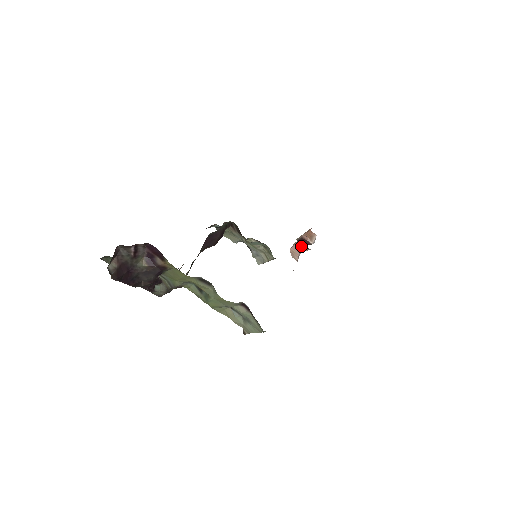
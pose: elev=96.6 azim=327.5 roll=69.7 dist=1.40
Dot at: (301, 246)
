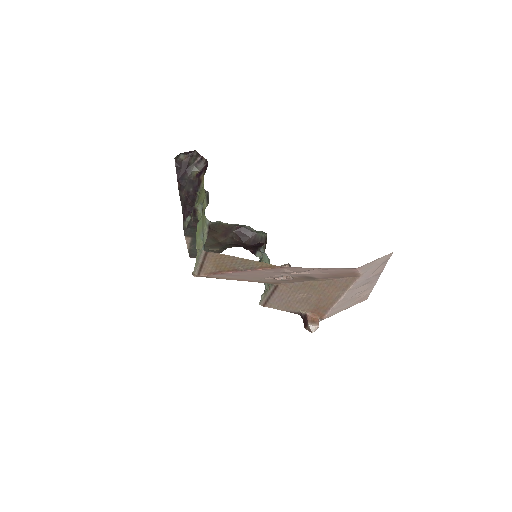
Dot at: occluded
